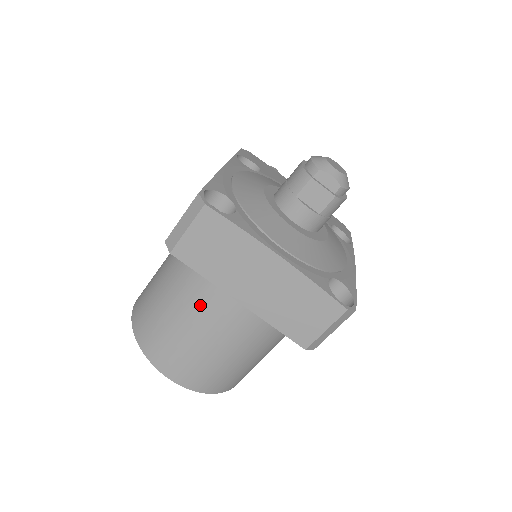
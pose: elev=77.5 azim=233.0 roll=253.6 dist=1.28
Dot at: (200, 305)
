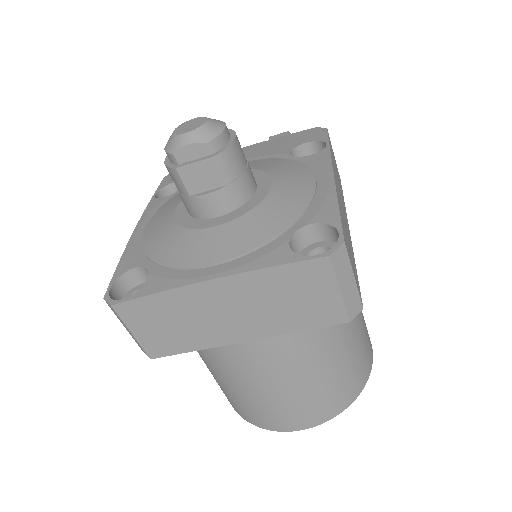
Dot at: (231, 365)
